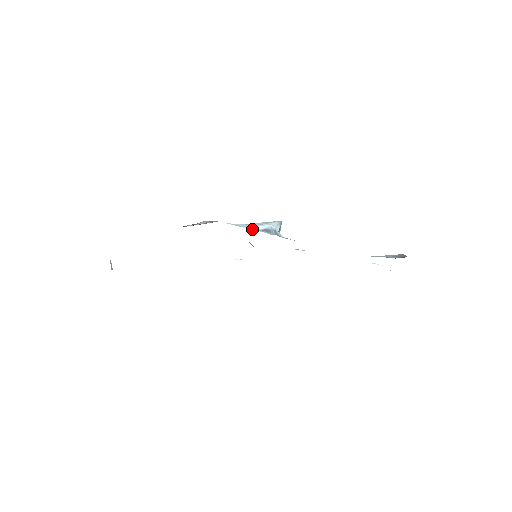
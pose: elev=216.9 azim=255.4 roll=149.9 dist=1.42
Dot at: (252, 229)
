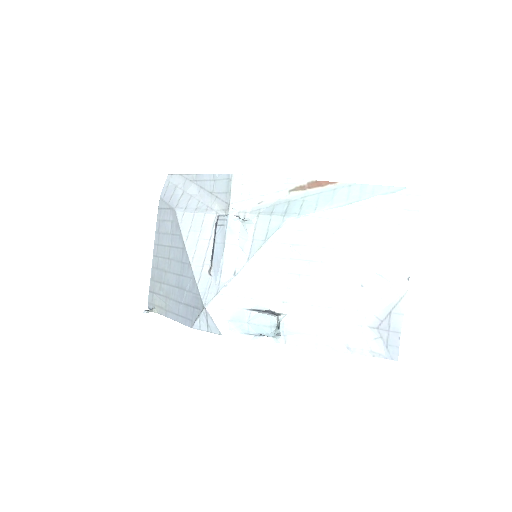
Dot at: occluded
